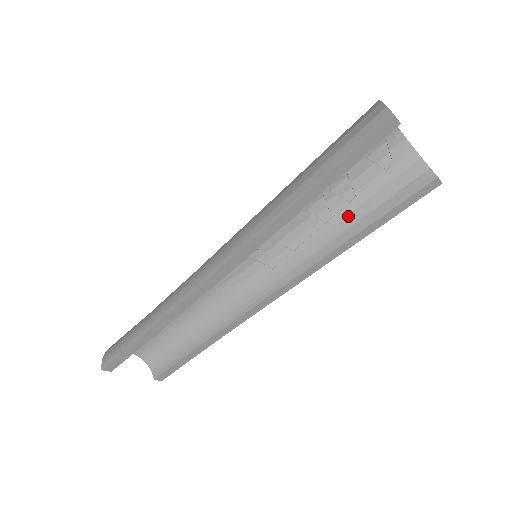
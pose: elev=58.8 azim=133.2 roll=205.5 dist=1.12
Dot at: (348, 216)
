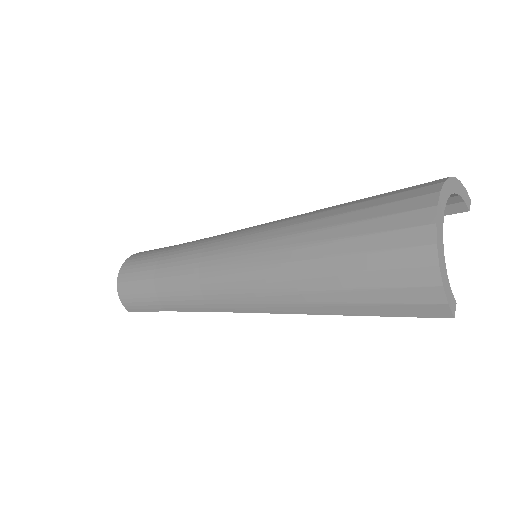
Dot at: occluded
